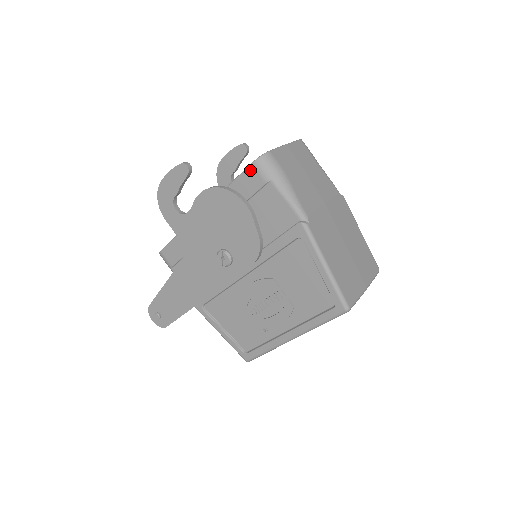
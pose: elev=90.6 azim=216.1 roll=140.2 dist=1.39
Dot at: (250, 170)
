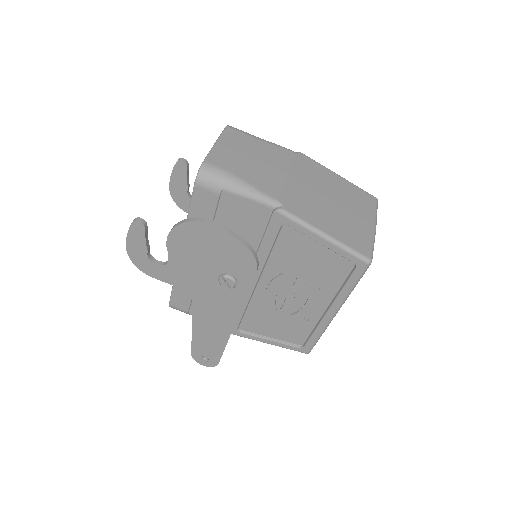
Dot at: (197, 191)
